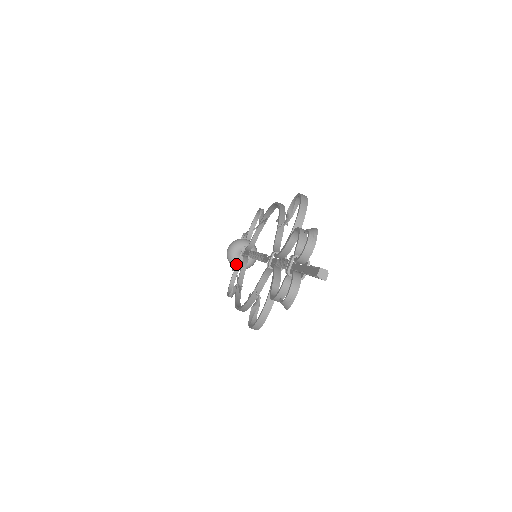
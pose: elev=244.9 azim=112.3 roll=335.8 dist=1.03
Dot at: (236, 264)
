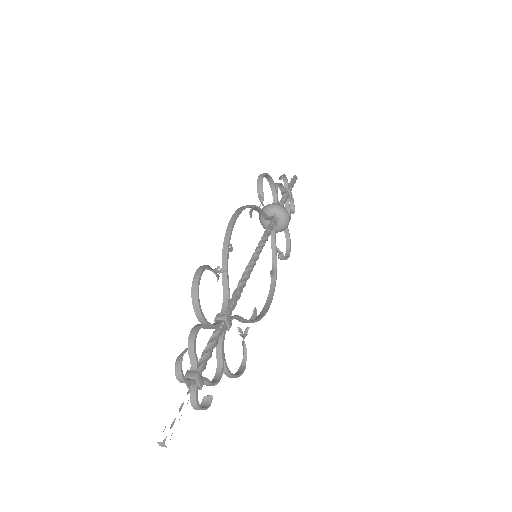
Dot at: occluded
